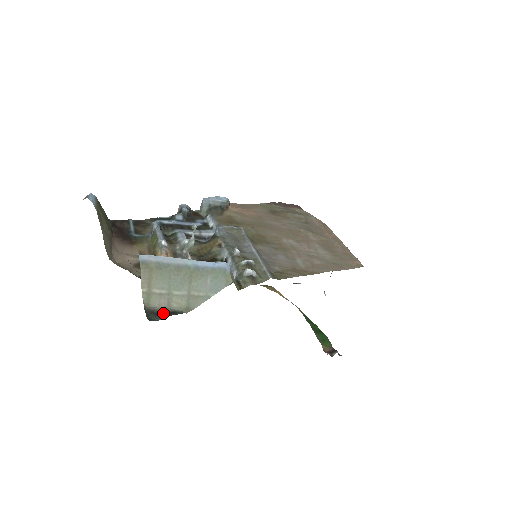
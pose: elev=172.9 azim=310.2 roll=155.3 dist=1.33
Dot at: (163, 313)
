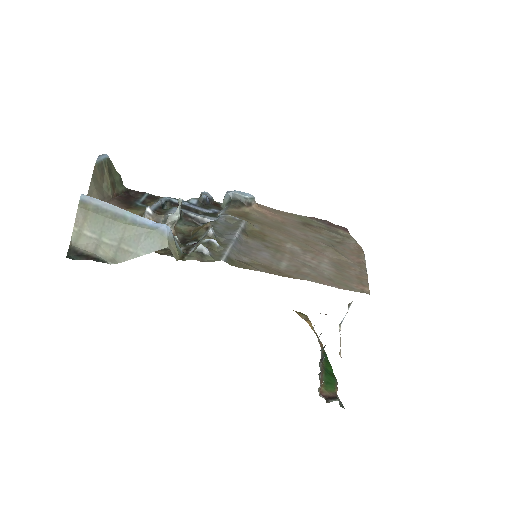
Dot at: (85, 256)
